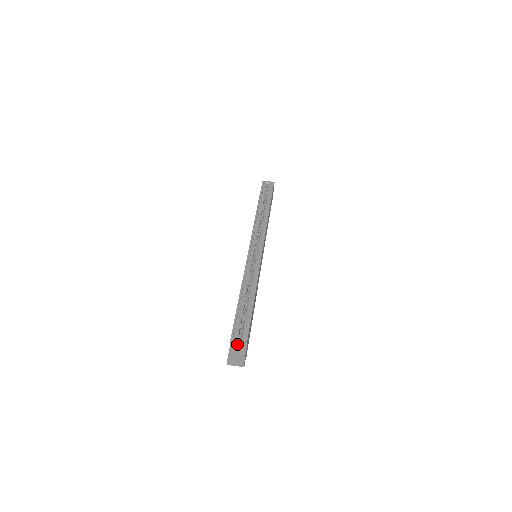
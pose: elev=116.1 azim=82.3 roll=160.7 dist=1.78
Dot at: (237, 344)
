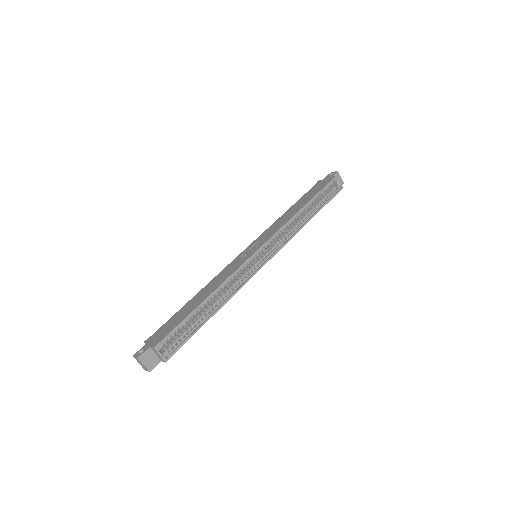
Dot at: (159, 354)
